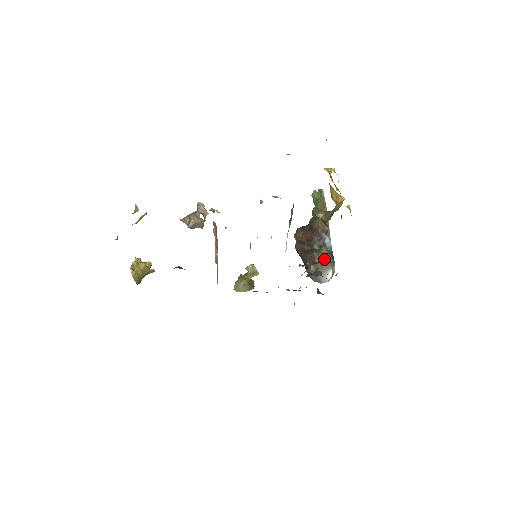
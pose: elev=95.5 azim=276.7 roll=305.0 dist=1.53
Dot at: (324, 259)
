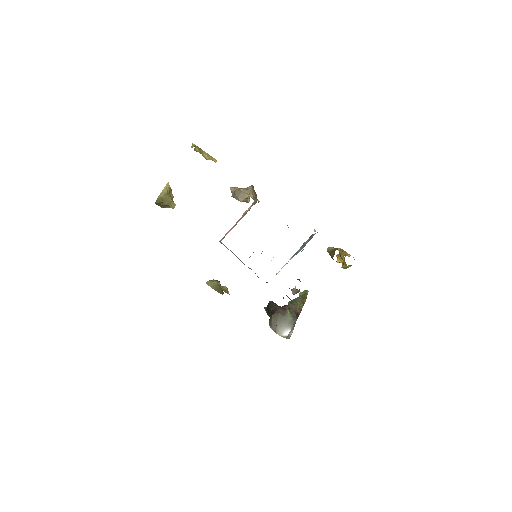
Dot at: (292, 315)
